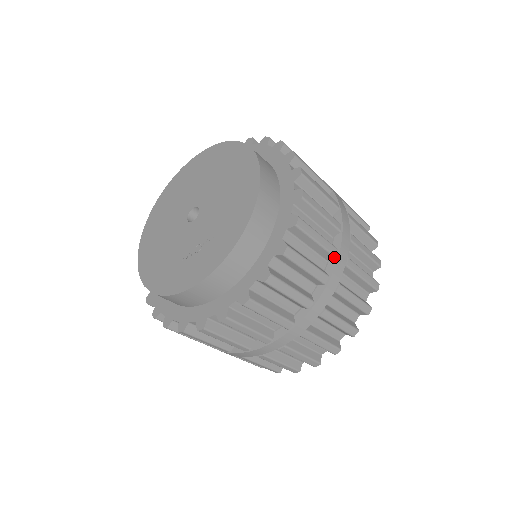
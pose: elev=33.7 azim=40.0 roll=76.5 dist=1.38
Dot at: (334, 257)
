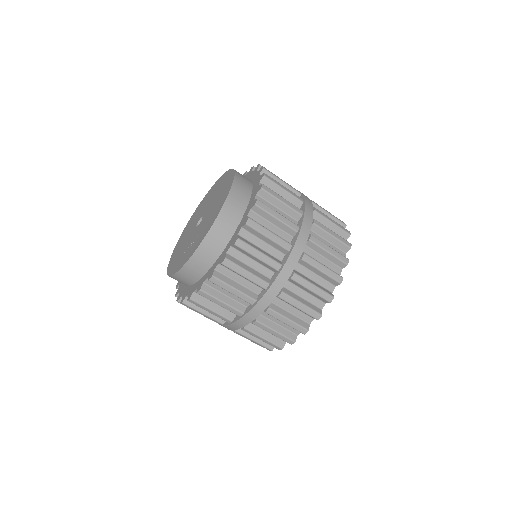
Dot at: (288, 251)
